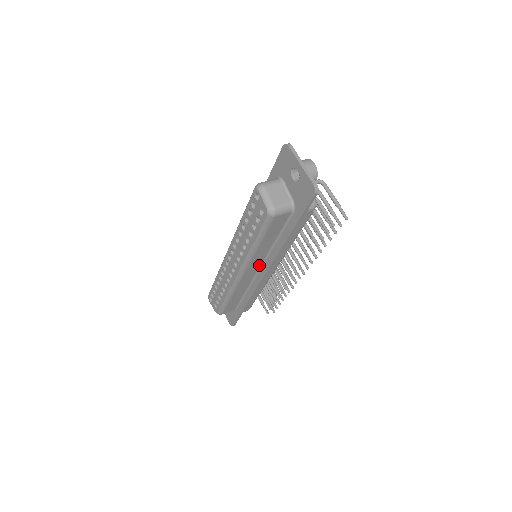
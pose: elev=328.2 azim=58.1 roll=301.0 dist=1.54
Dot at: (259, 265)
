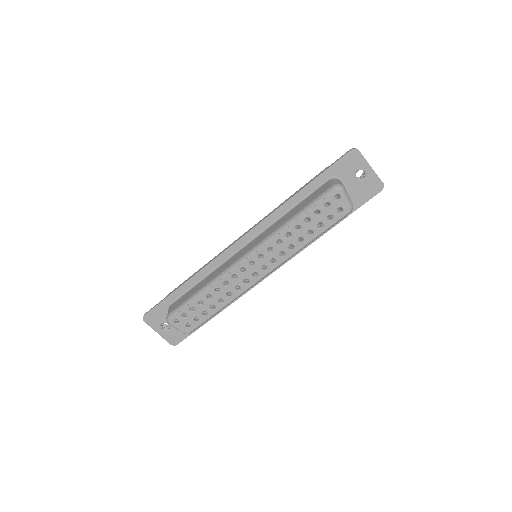
Dot at: occluded
